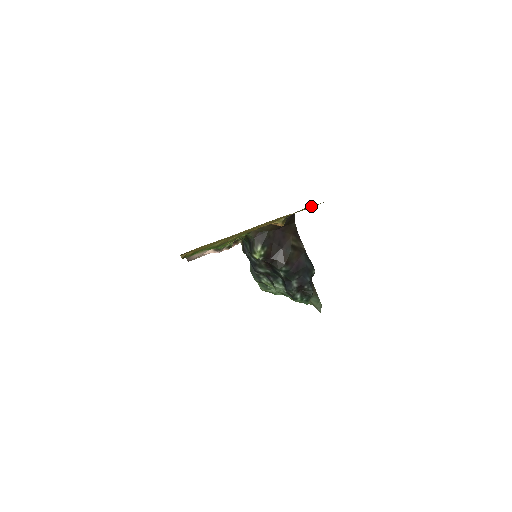
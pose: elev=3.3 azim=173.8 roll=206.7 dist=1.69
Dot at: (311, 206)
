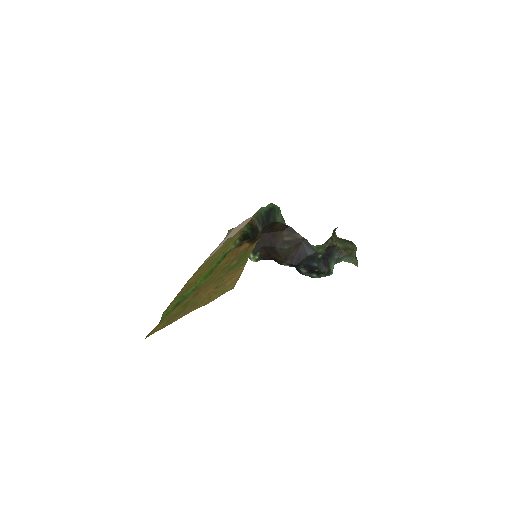
Dot at: (224, 292)
